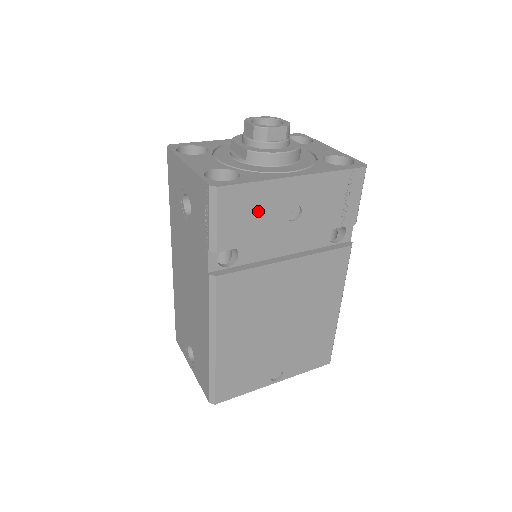
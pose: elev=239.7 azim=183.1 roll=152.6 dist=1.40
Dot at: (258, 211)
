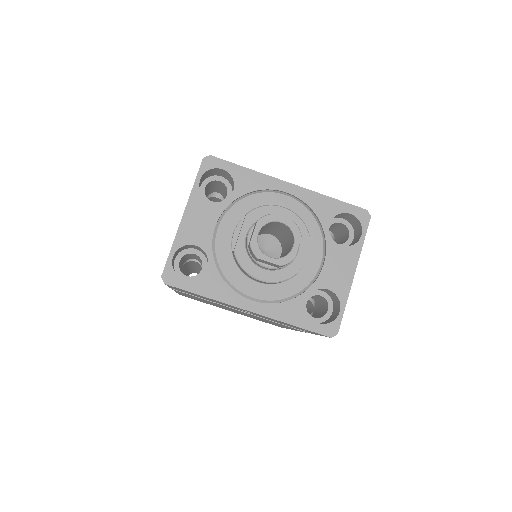
Dot at: occluded
